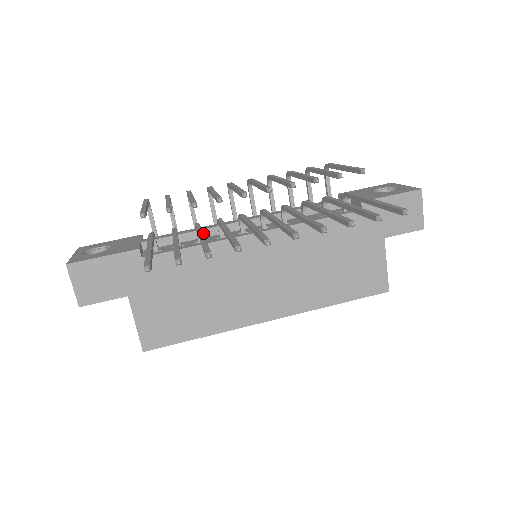
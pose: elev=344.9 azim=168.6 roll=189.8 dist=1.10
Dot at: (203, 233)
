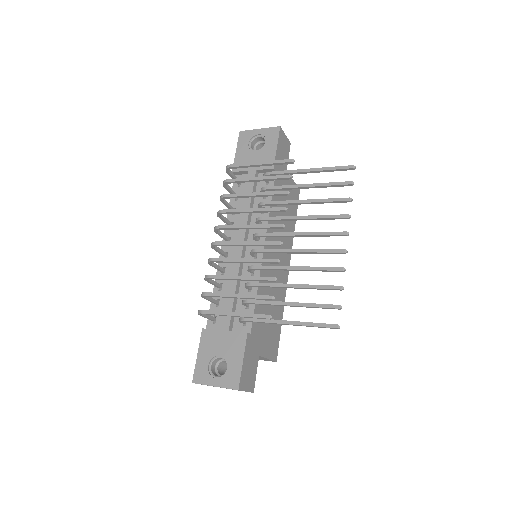
Dot at: (288, 284)
